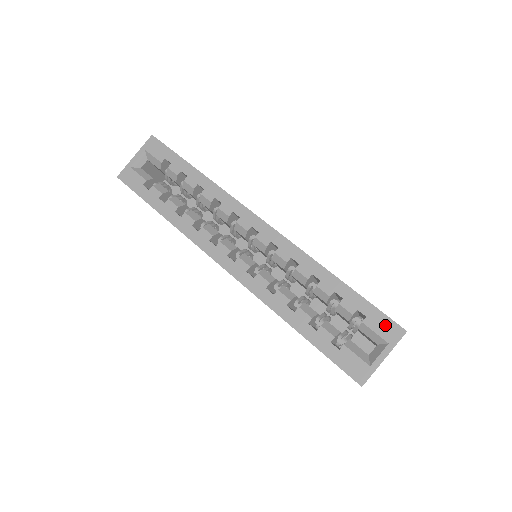
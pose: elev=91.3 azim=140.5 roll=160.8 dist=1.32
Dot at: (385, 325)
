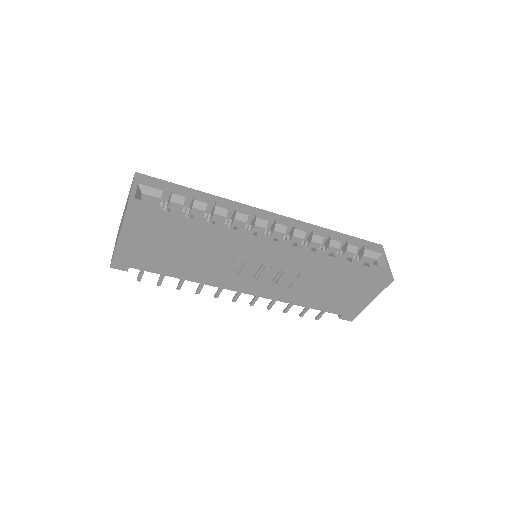
Dot at: (373, 246)
